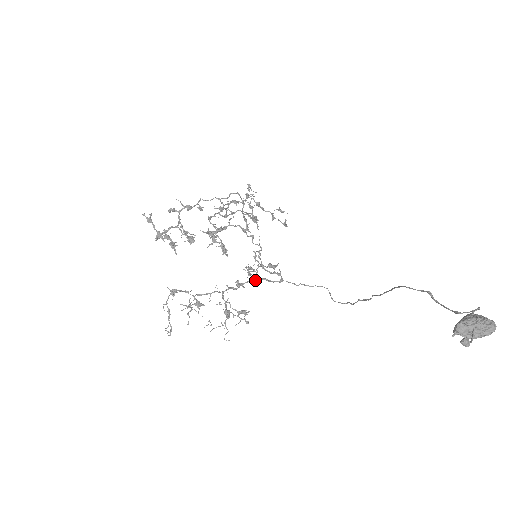
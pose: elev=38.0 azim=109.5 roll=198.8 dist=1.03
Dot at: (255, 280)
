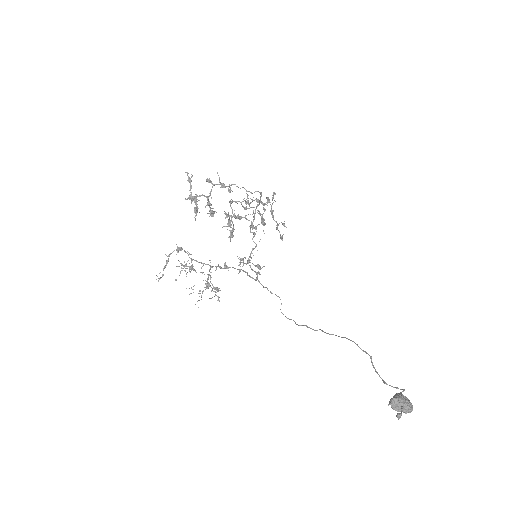
Dot at: (240, 270)
